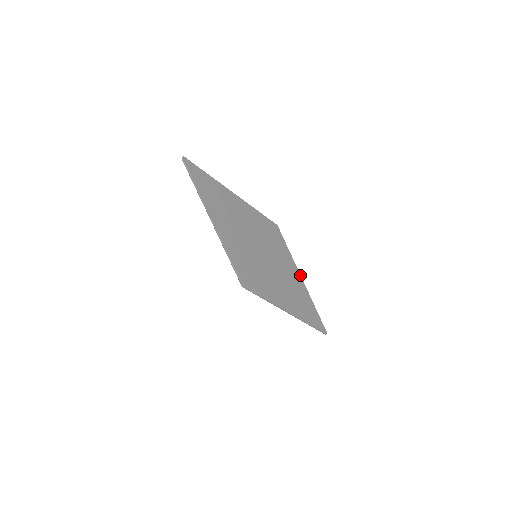
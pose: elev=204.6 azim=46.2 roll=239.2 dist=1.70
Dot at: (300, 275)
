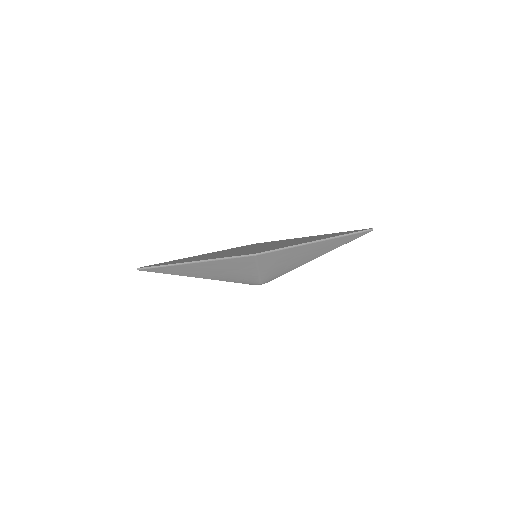
Dot at: occluded
